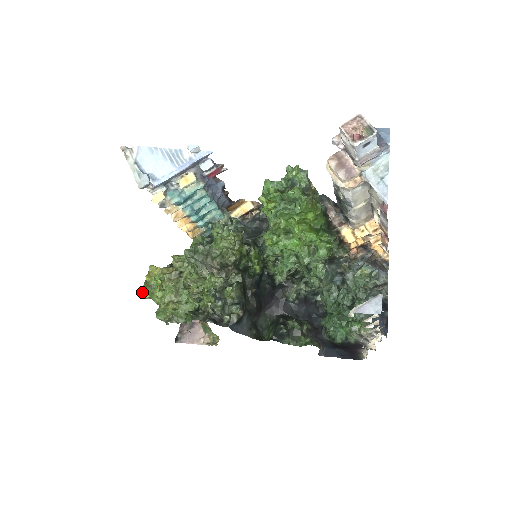
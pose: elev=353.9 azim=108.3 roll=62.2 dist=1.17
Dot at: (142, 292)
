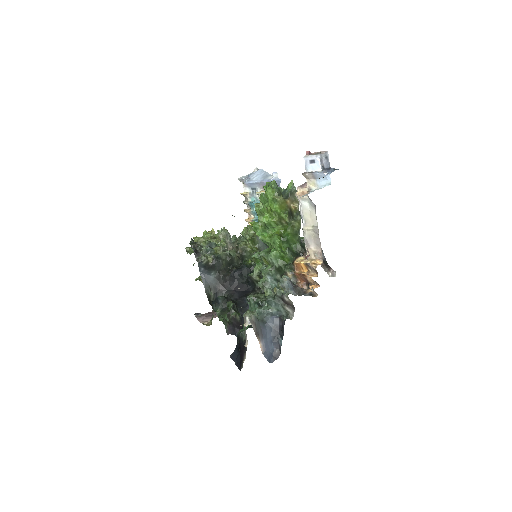
Dot at: occluded
